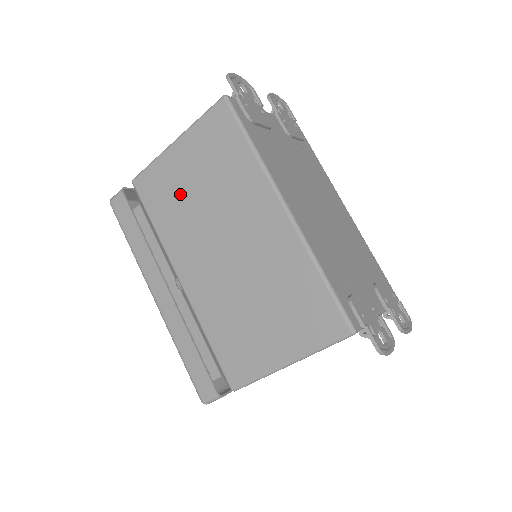
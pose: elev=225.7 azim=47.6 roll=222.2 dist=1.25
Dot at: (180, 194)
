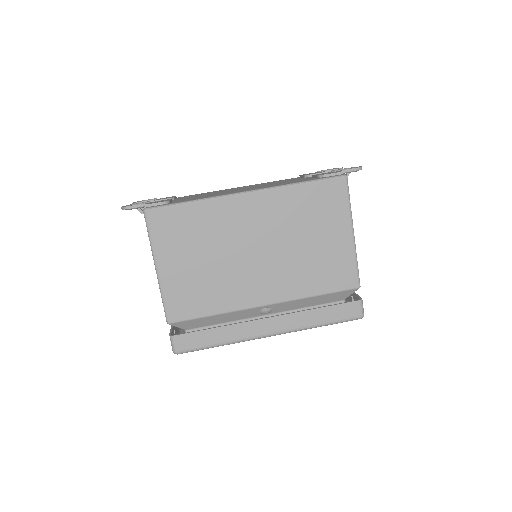
Dot at: (200, 279)
